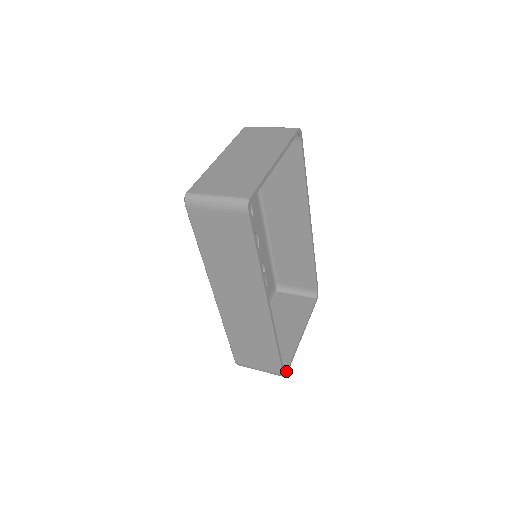
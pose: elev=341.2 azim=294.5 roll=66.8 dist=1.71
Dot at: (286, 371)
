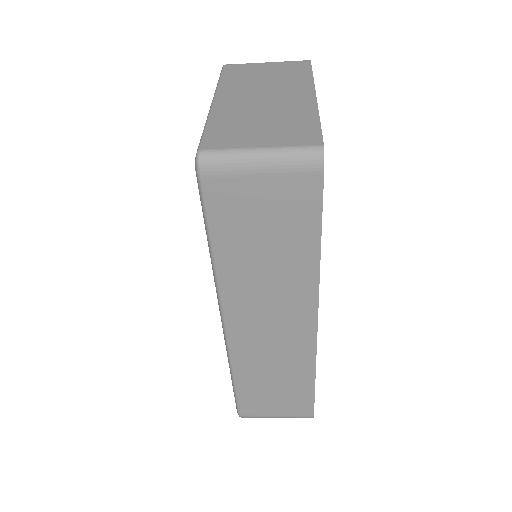
Dot at: occluded
